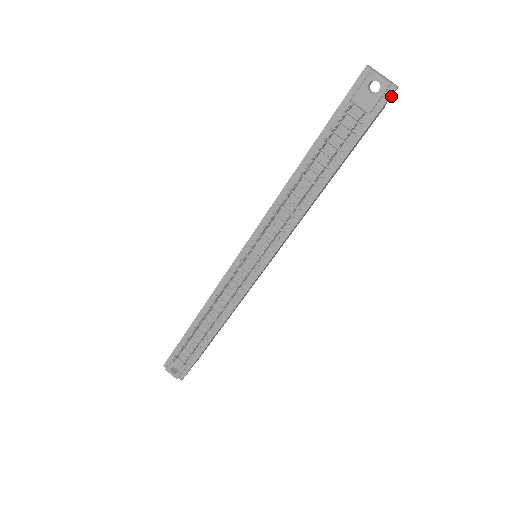
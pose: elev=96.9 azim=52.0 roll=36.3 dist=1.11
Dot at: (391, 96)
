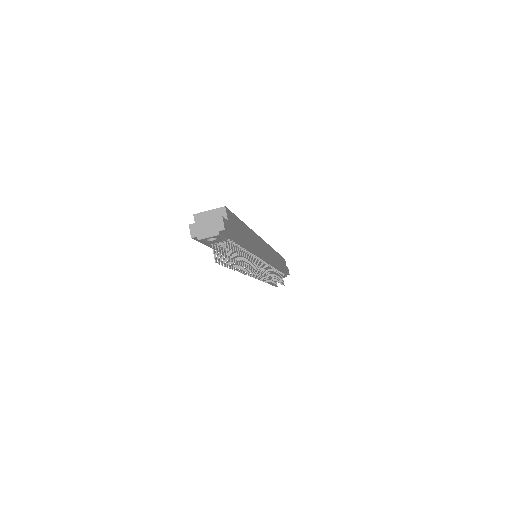
Dot at: (225, 222)
